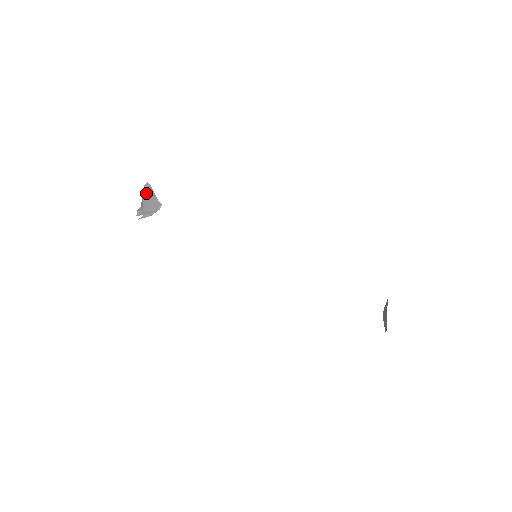
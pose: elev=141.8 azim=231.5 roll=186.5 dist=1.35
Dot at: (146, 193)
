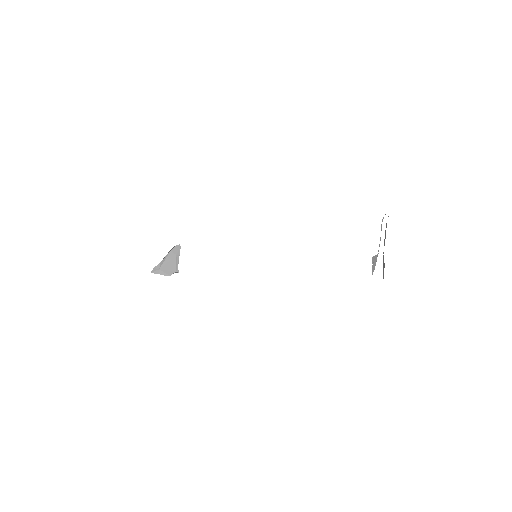
Dot at: (173, 253)
